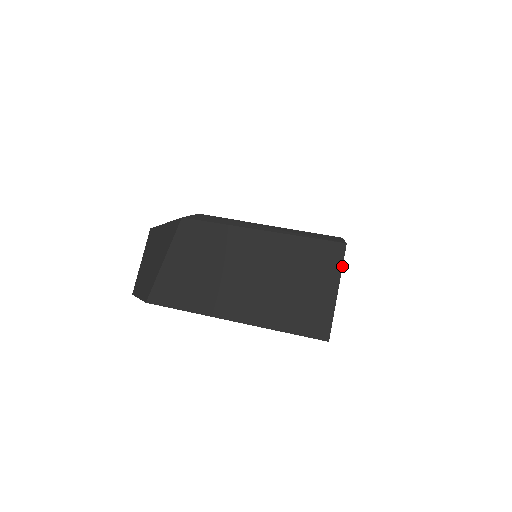
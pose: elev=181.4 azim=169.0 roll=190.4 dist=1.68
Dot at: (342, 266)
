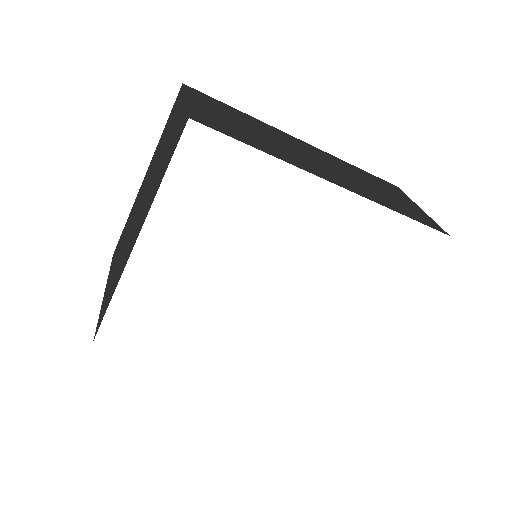
Dot at: (183, 91)
